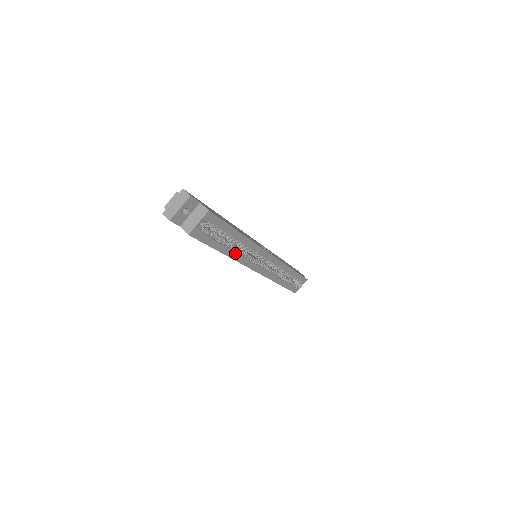
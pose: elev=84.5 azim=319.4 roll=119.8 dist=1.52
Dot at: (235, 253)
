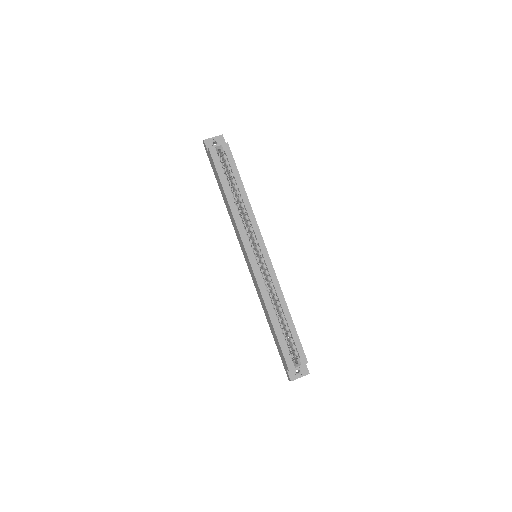
Dot at: (235, 208)
